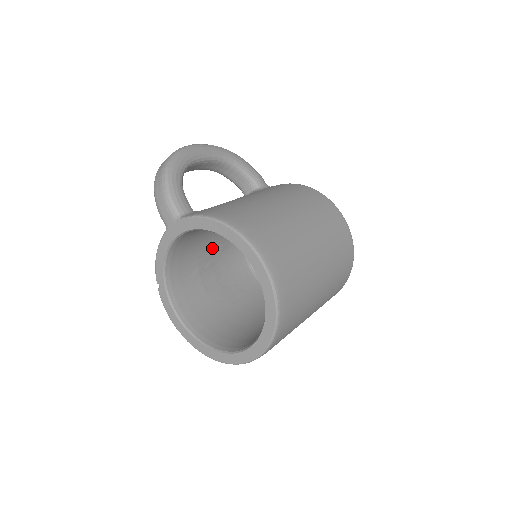
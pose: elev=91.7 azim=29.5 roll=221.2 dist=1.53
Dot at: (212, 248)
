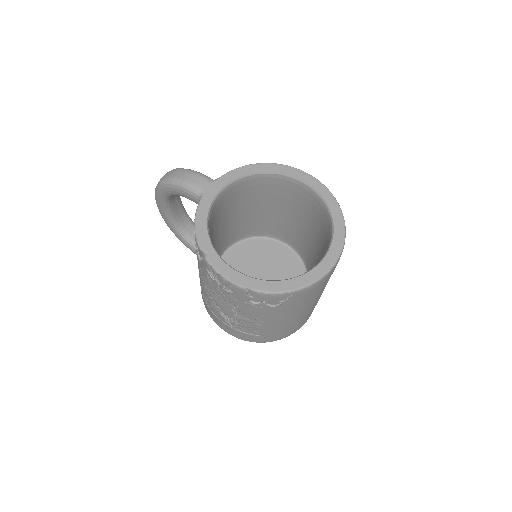
Dot at: occluded
